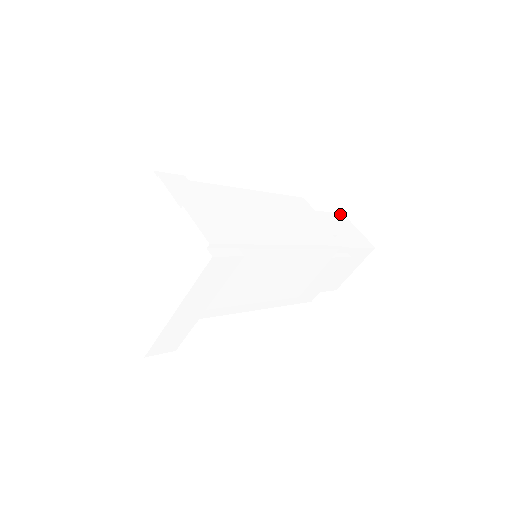
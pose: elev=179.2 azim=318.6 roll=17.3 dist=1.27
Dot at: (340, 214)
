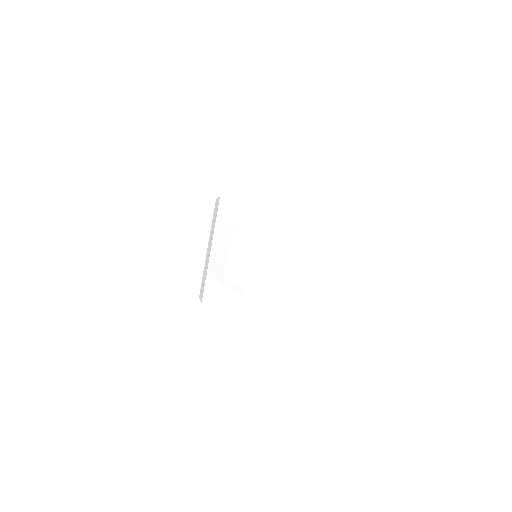
Dot at: occluded
